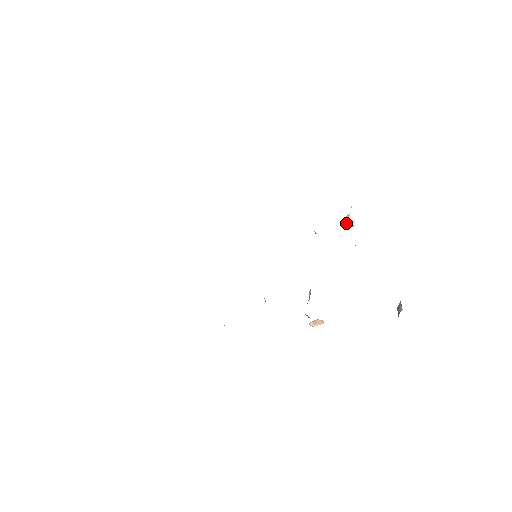
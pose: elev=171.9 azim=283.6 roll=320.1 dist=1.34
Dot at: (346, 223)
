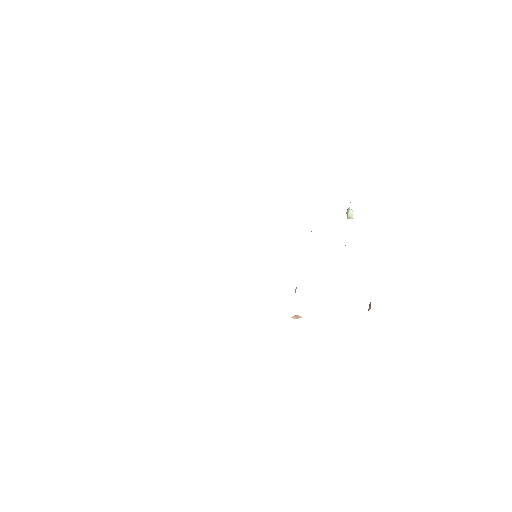
Dot at: occluded
